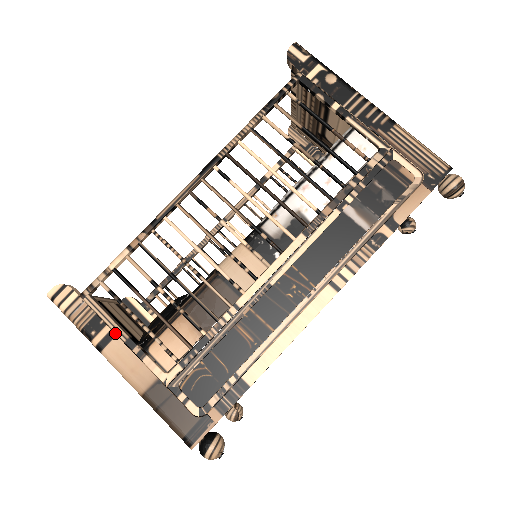
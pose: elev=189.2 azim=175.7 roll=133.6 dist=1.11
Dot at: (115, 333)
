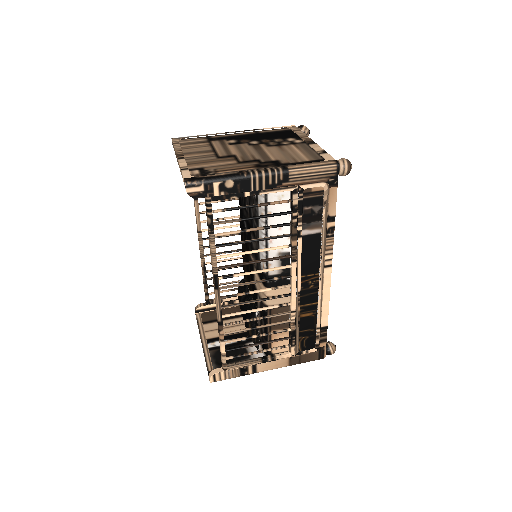
Dot at: (255, 365)
